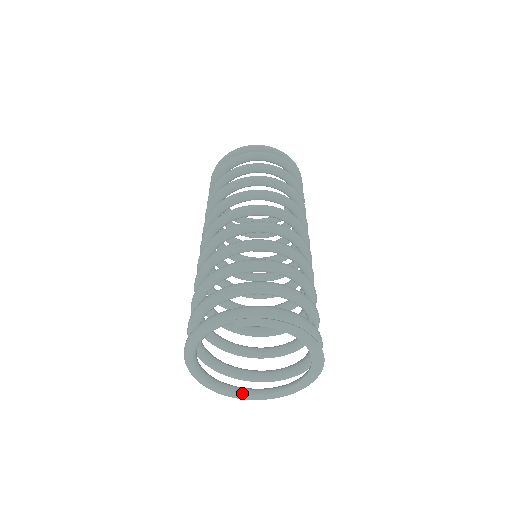
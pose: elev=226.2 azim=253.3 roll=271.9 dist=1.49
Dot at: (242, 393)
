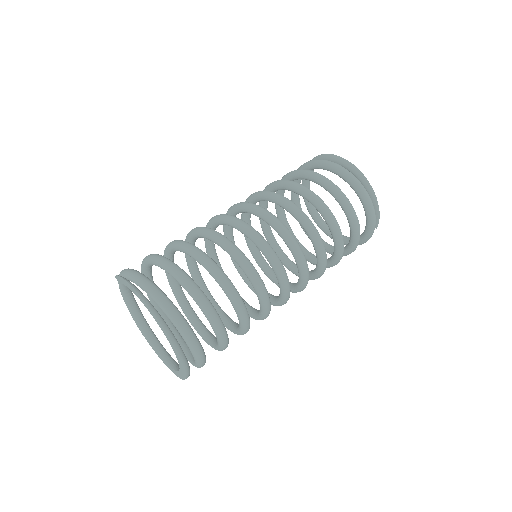
Dot at: (169, 365)
